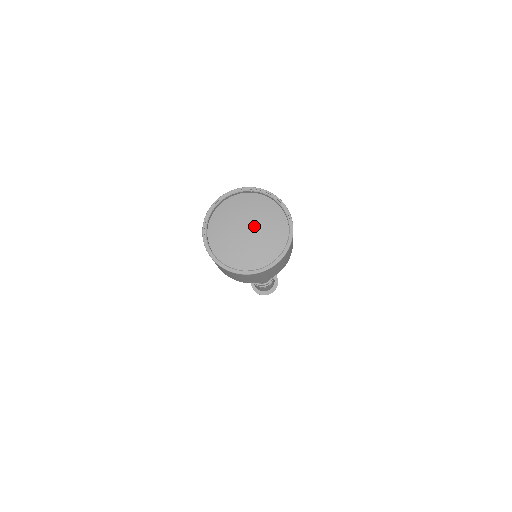
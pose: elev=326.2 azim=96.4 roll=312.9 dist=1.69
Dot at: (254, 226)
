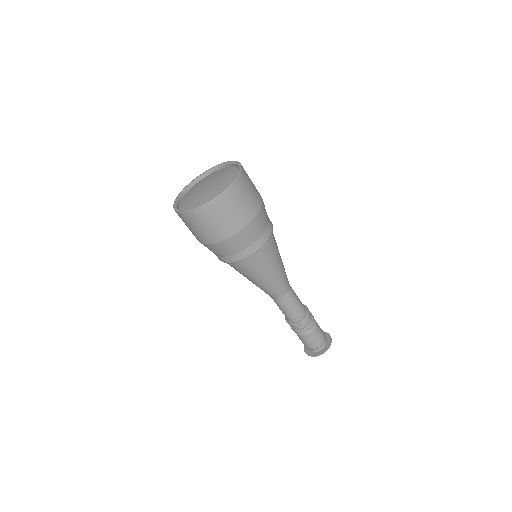
Dot at: (212, 184)
